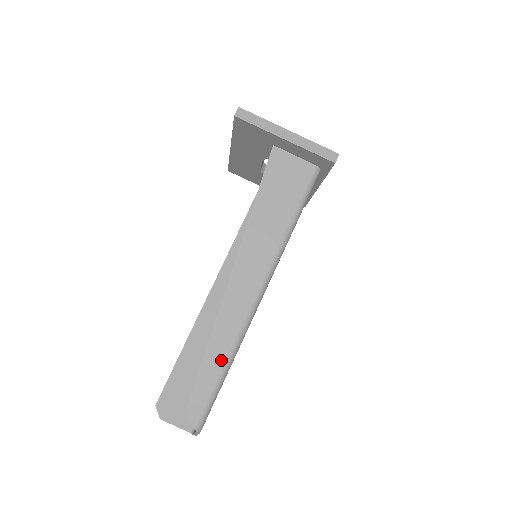
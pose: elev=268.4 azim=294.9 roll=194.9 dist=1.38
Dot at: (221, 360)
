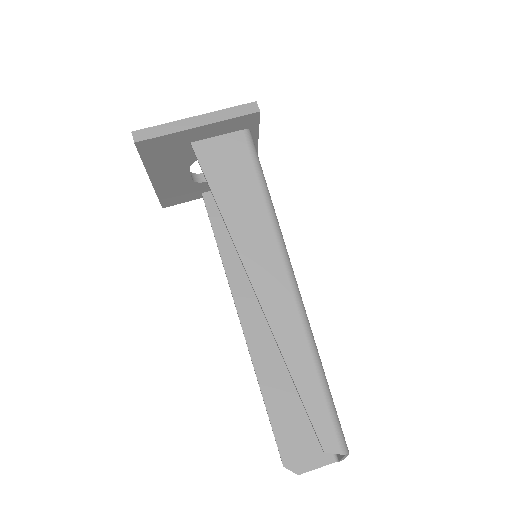
Dot at: (311, 371)
